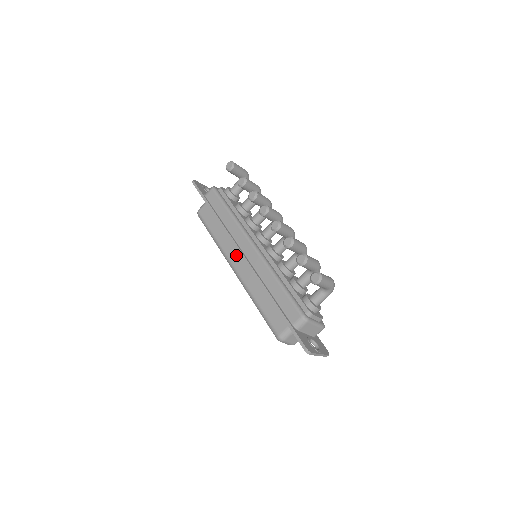
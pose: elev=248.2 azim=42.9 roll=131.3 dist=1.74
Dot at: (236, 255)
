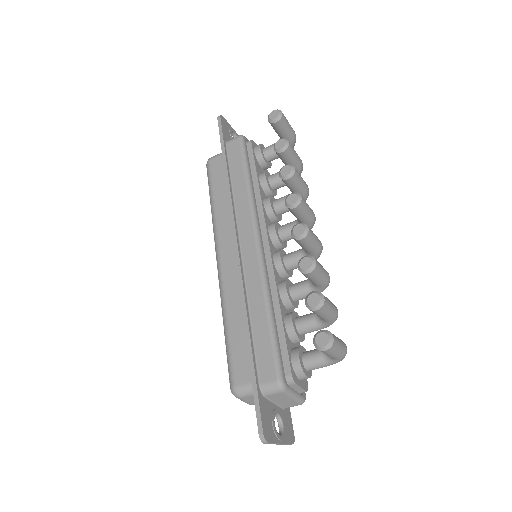
Dot at: (229, 243)
